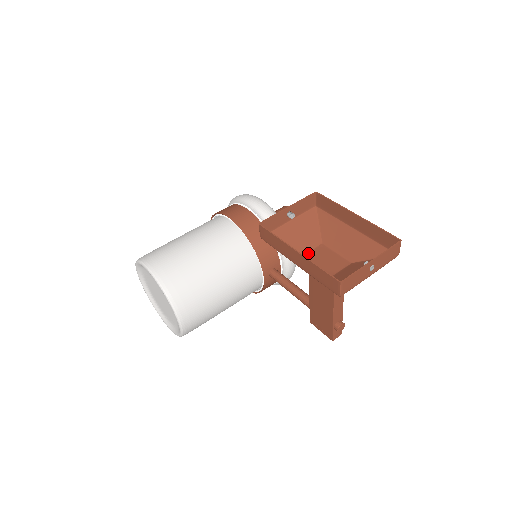
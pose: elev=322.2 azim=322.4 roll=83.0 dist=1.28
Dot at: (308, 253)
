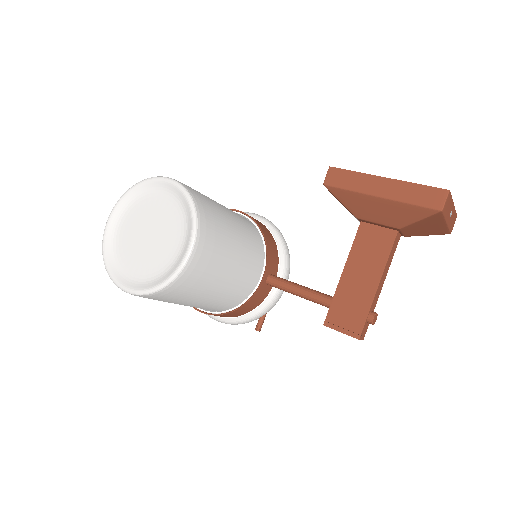
Dot at: (361, 220)
